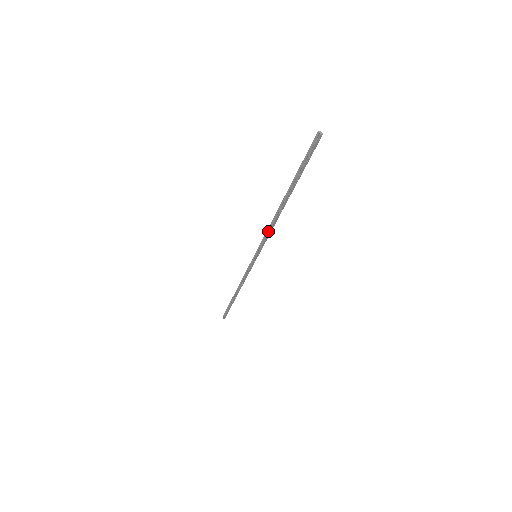
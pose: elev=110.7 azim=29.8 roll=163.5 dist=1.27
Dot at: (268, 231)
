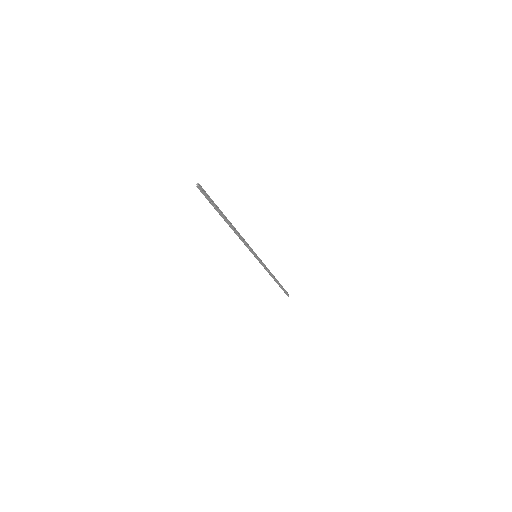
Dot at: (242, 241)
